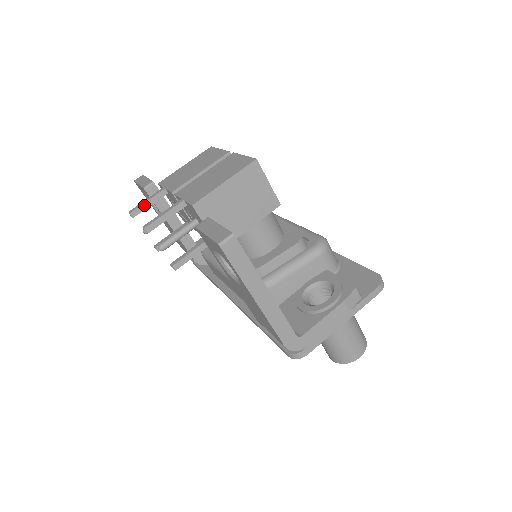
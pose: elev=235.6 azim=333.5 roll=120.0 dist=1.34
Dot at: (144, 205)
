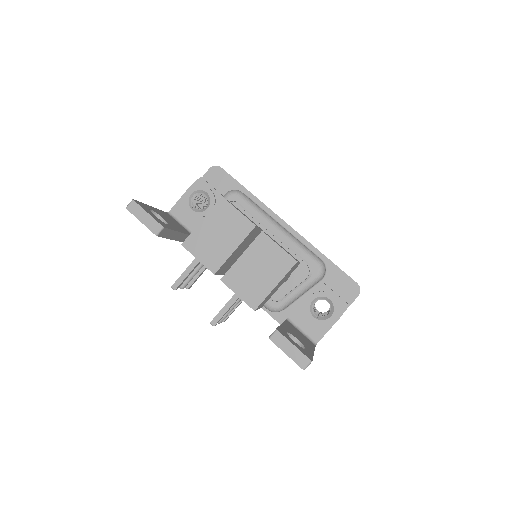
Dot at: (184, 279)
